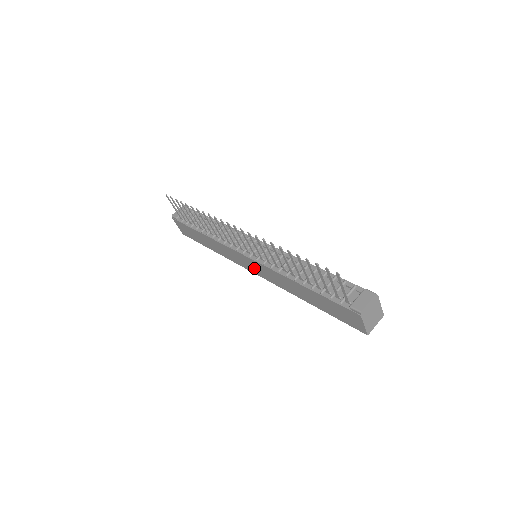
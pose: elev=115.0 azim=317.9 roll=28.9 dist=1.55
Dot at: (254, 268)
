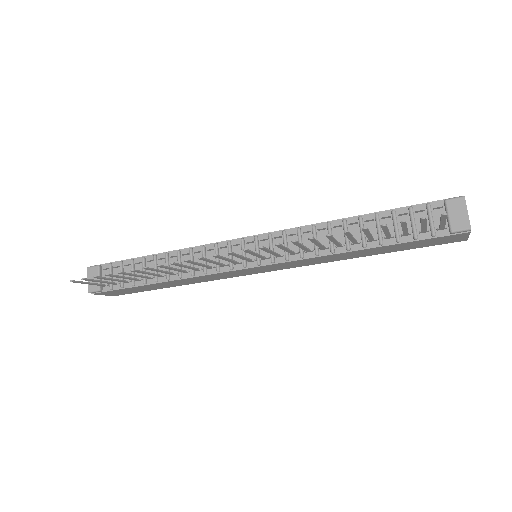
Dot at: (265, 270)
